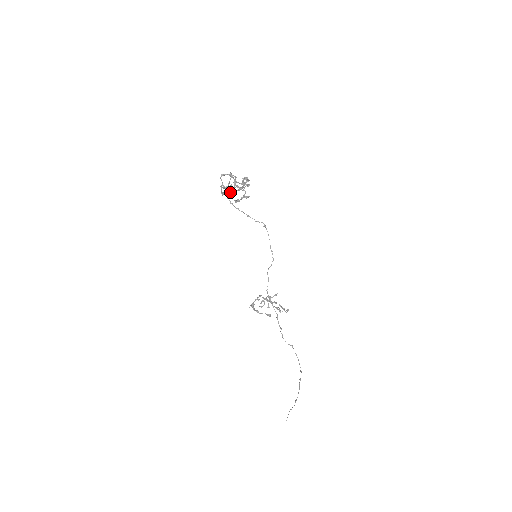
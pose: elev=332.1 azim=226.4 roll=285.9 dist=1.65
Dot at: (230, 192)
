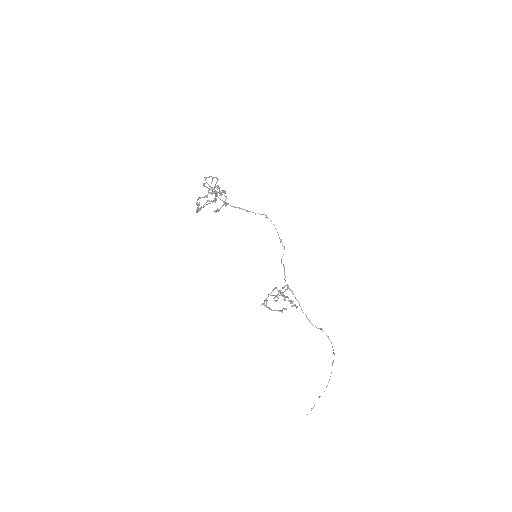
Dot at: (207, 204)
